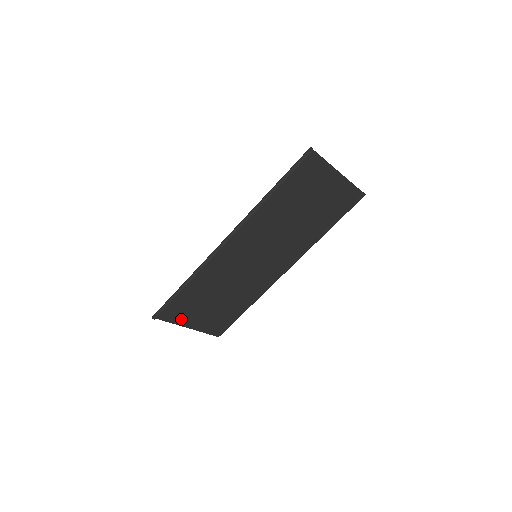
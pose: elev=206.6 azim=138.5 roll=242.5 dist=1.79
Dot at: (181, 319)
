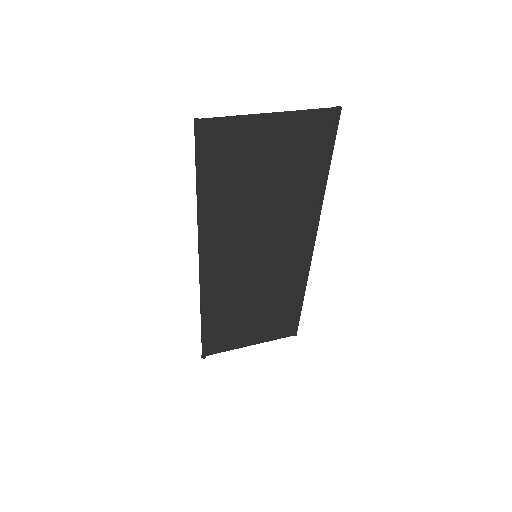
Dot at: (235, 343)
